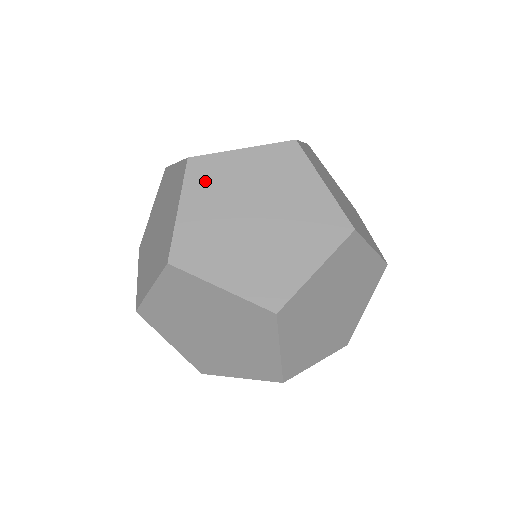
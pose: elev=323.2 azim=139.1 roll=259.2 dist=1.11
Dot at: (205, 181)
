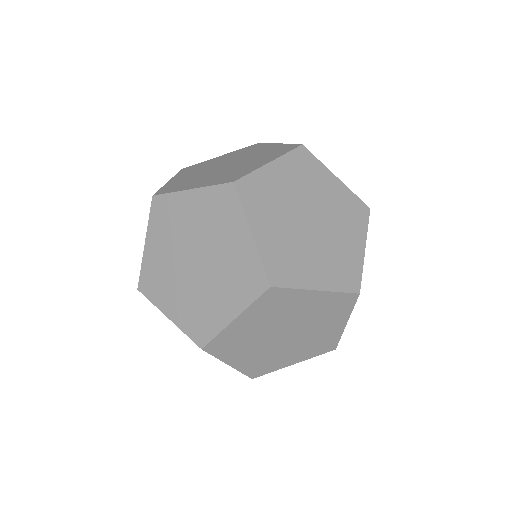
Dot at: (229, 348)
